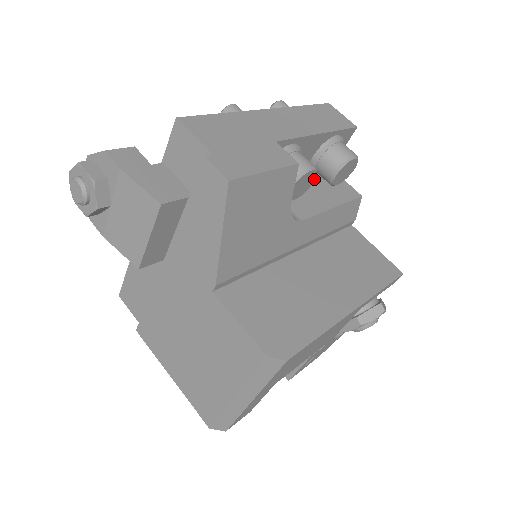
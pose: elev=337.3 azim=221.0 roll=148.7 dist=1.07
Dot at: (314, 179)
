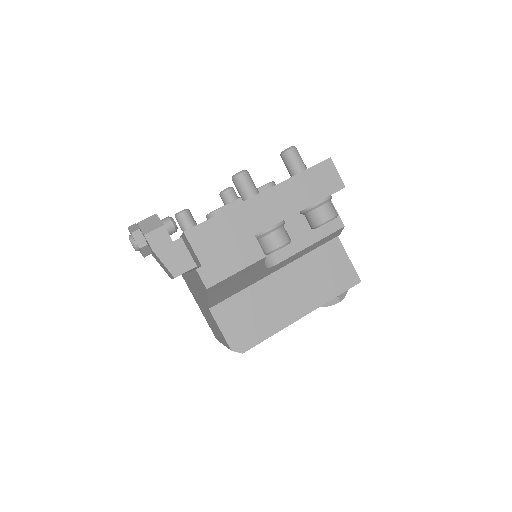
Dot at: (289, 243)
